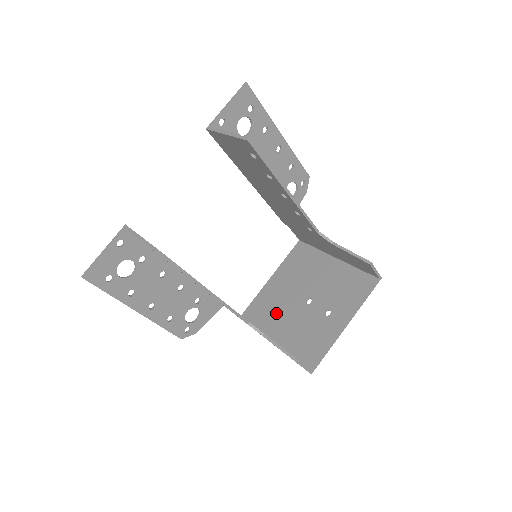
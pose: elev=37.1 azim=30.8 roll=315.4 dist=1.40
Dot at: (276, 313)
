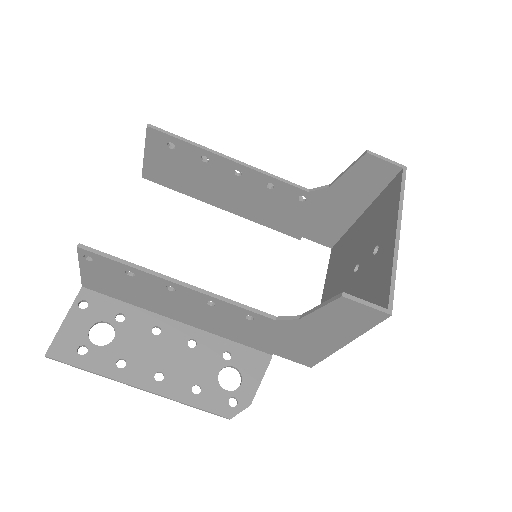
Dot at: occluded
